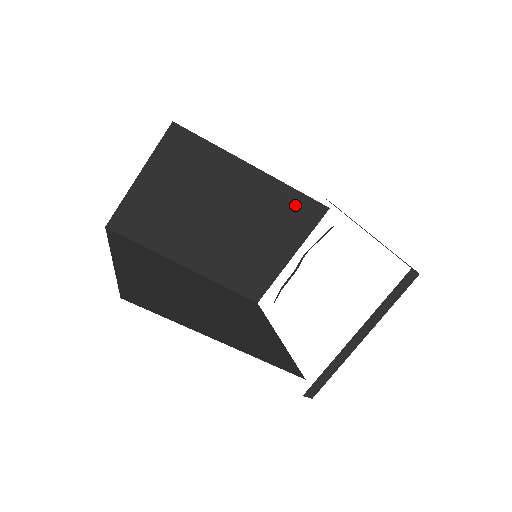
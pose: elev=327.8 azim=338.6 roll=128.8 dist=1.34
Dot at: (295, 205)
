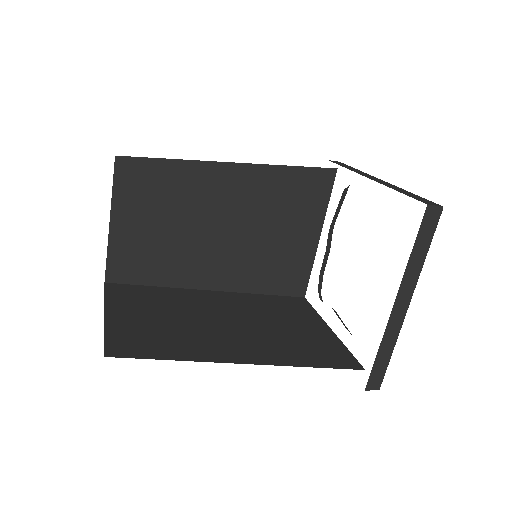
Dot at: (294, 182)
